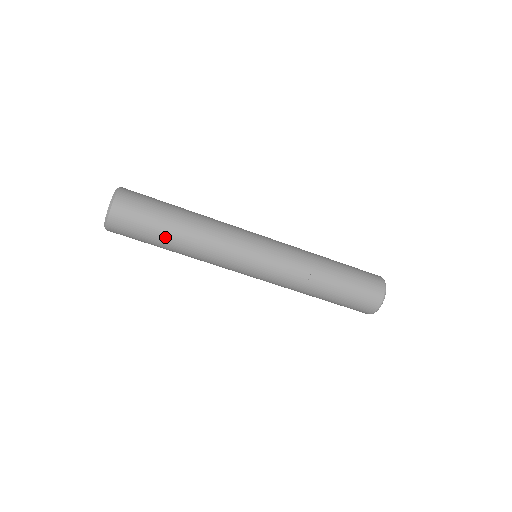
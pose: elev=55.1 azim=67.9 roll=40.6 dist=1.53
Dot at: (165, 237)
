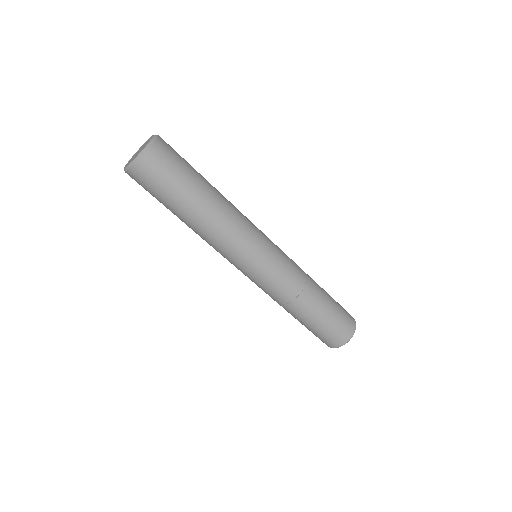
Dot at: (194, 194)
